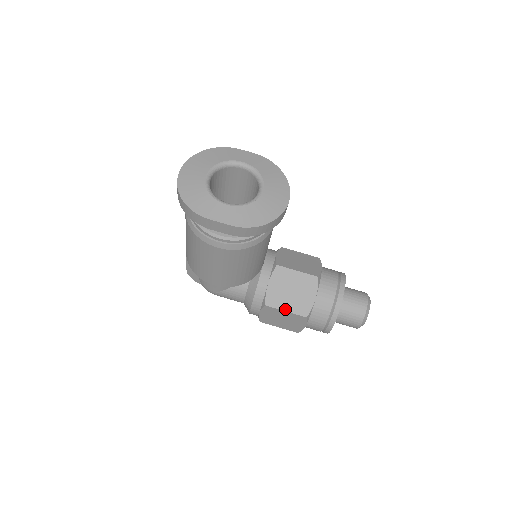
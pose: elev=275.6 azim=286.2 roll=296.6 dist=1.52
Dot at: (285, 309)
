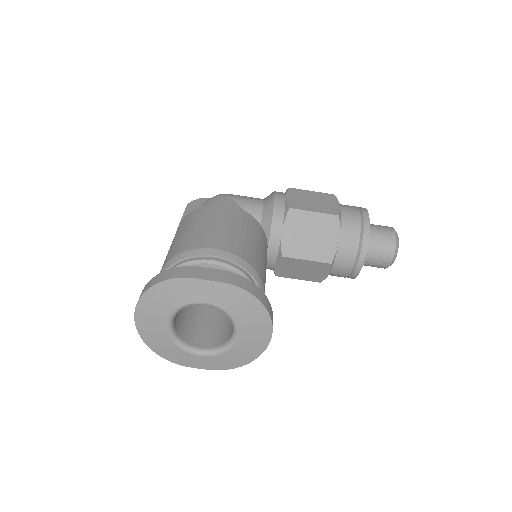
Dot at: (297, 278)
